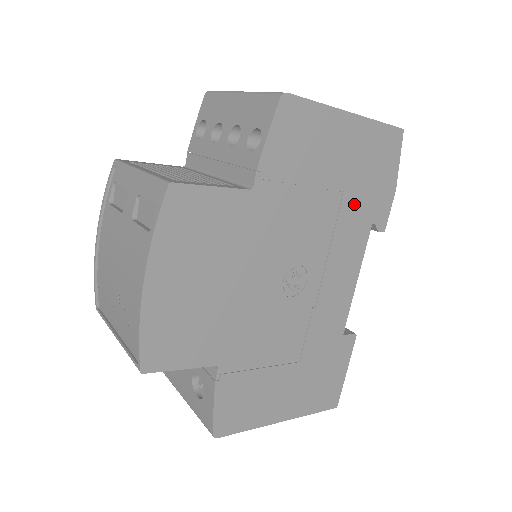
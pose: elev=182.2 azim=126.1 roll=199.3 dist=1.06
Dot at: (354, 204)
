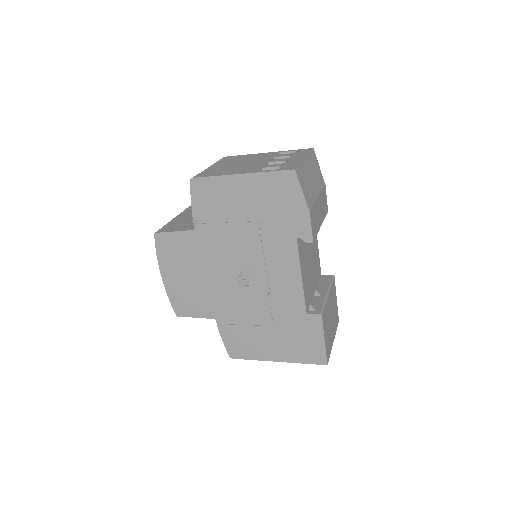
Dot at: (272, 227)
